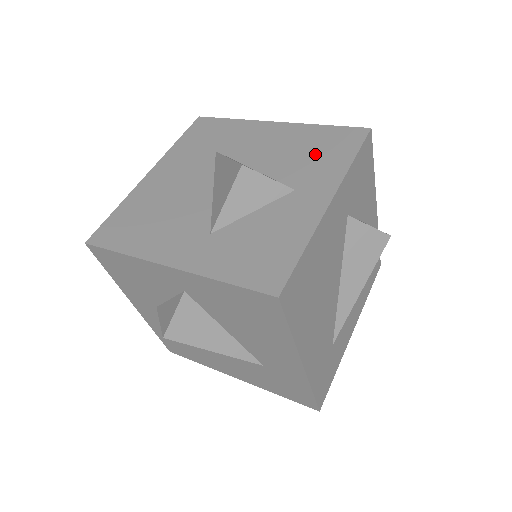
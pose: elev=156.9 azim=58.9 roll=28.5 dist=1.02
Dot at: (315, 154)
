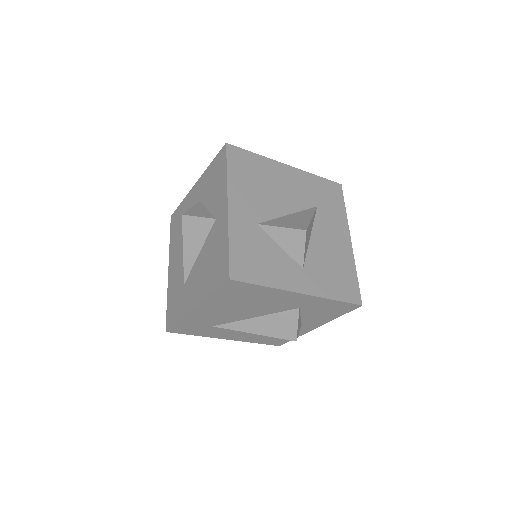
Dot at: (333, 274)
